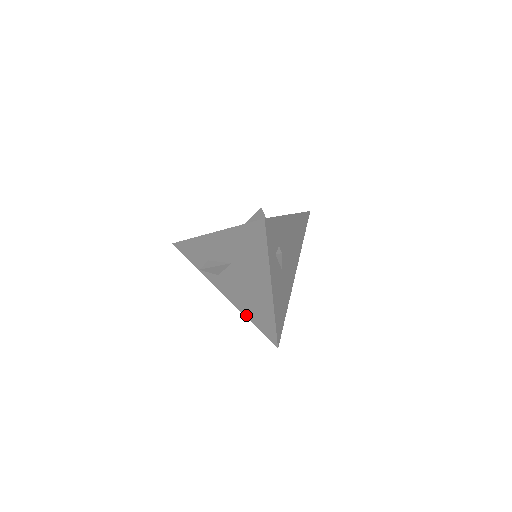
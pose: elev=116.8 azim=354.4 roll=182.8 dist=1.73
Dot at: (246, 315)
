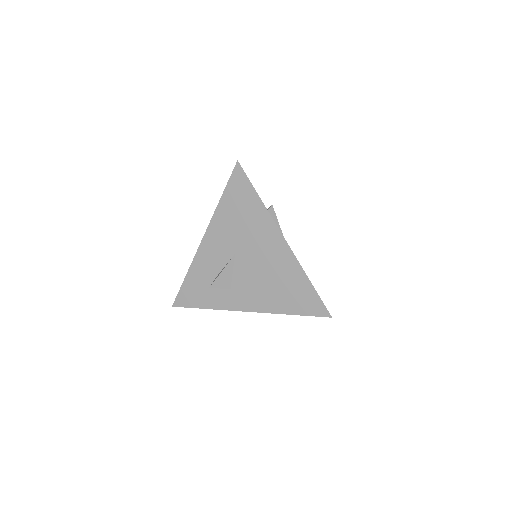
Dot at: (280, 311)
